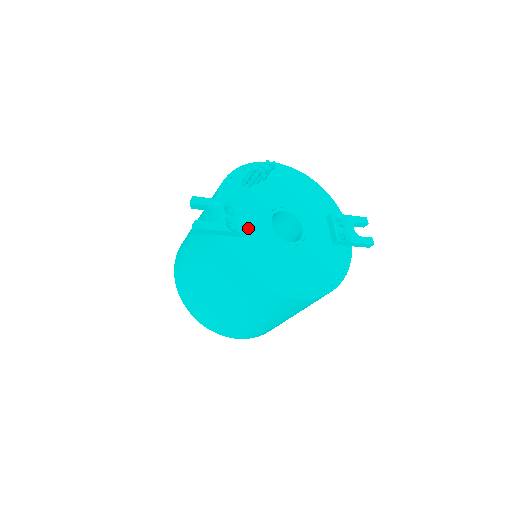
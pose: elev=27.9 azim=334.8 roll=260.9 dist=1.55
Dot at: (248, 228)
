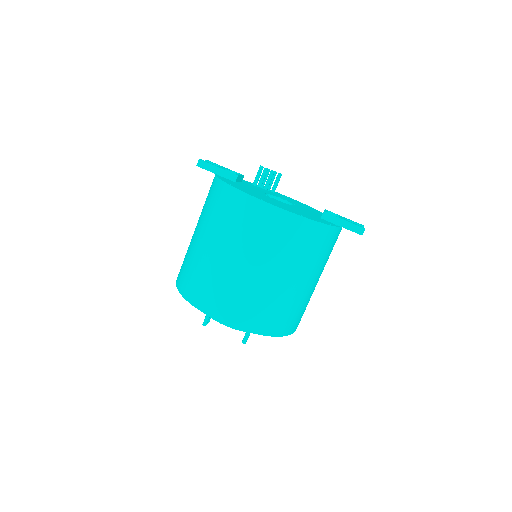
Dot at: occluded
